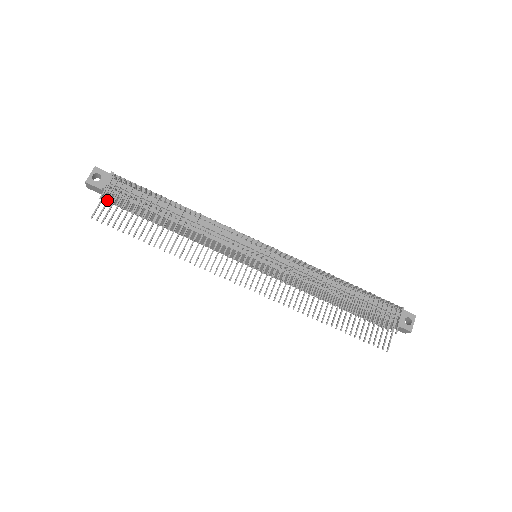
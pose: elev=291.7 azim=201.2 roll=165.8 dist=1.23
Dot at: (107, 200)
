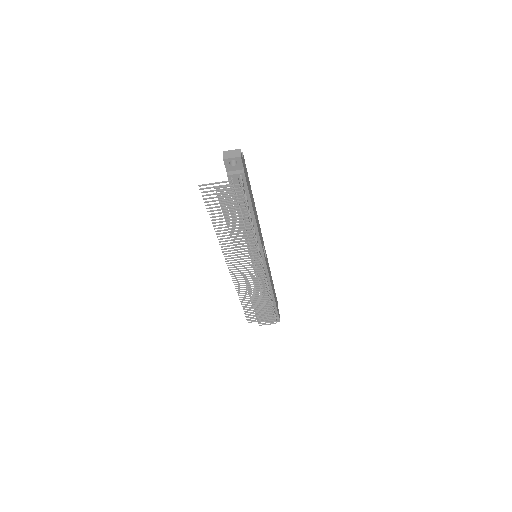
Dot at: (219, 186)
